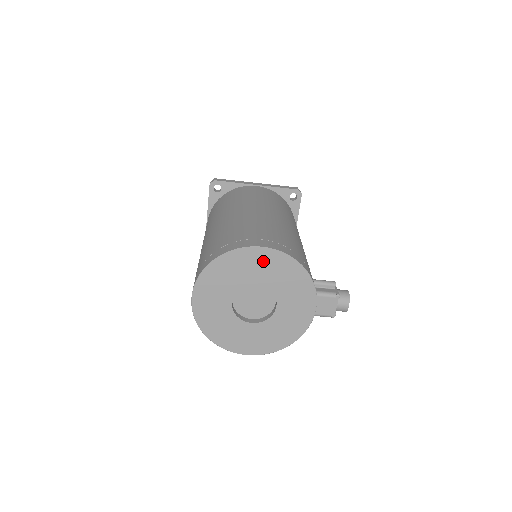
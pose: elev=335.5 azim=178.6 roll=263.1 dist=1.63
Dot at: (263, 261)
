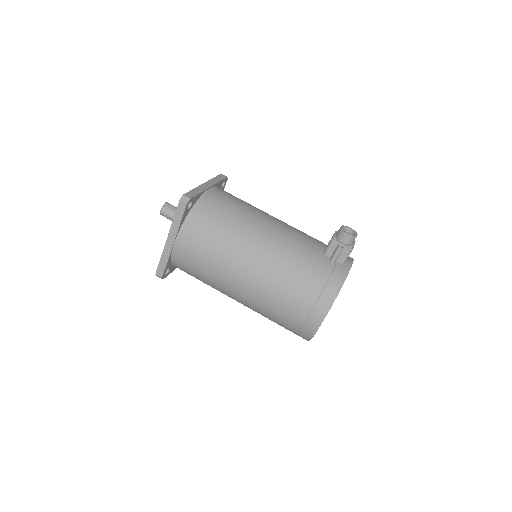
Dot at: occluded
